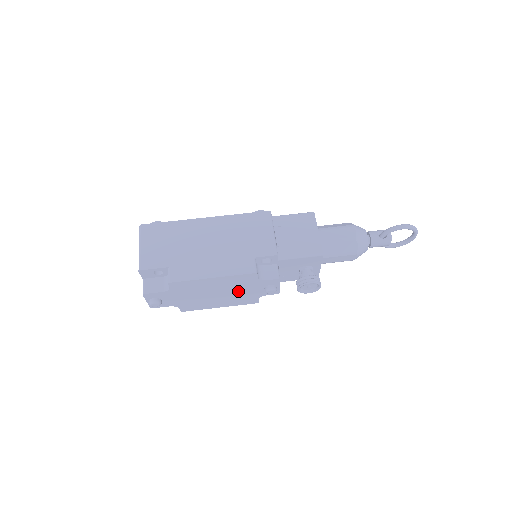
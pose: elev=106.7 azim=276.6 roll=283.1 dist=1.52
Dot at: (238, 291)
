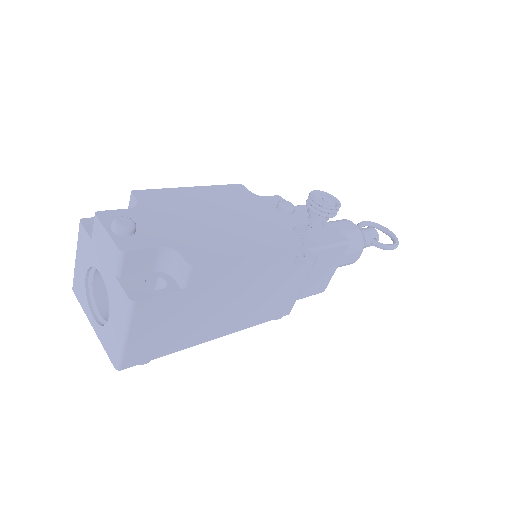
Dot at: (248, 215)
